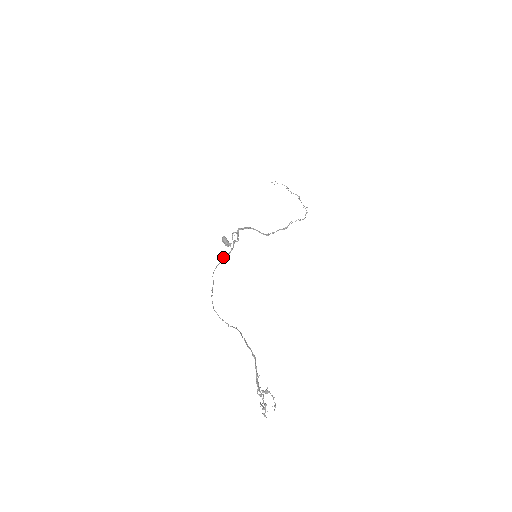
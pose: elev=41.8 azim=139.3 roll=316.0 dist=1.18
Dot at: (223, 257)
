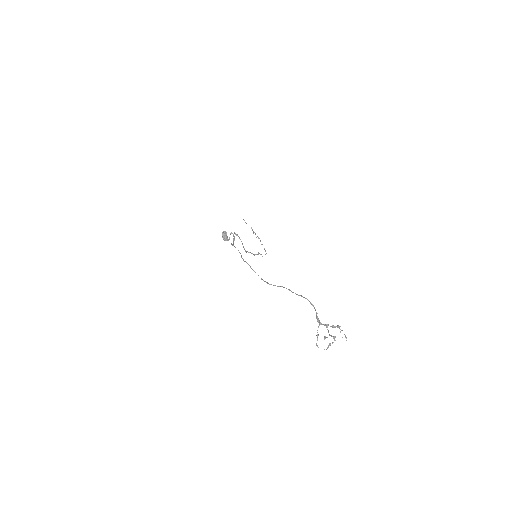
Dot at: occluded
